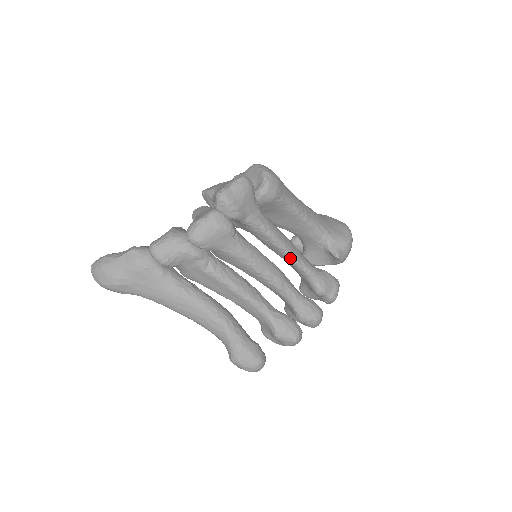
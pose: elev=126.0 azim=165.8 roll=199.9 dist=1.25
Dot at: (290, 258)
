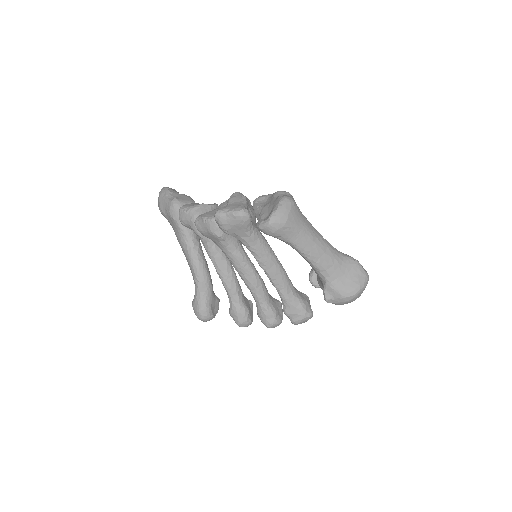
Dot at: occluded
